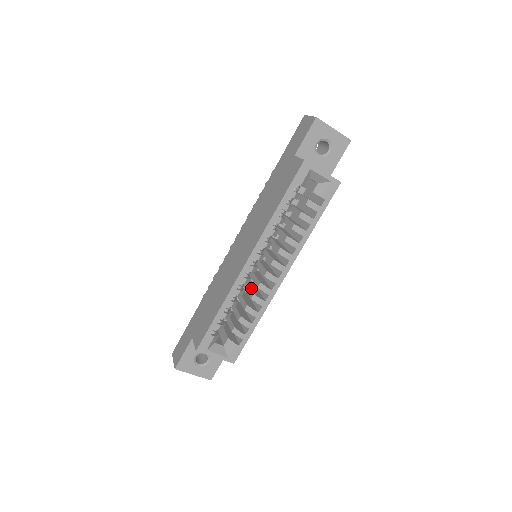
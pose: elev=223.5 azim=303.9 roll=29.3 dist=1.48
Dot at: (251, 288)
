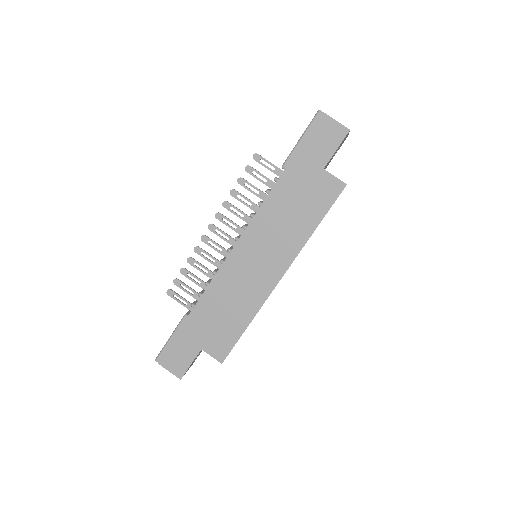
Dot at: occluded
